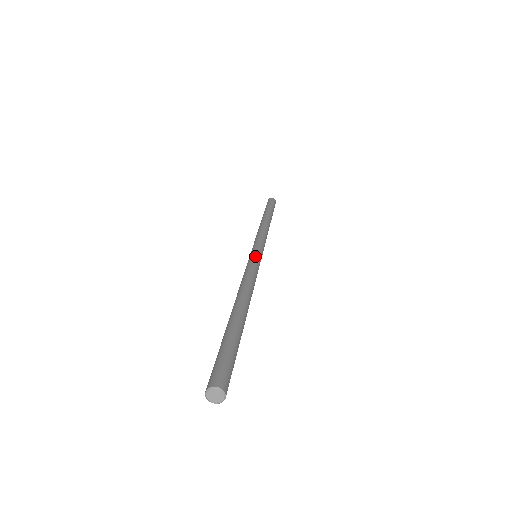
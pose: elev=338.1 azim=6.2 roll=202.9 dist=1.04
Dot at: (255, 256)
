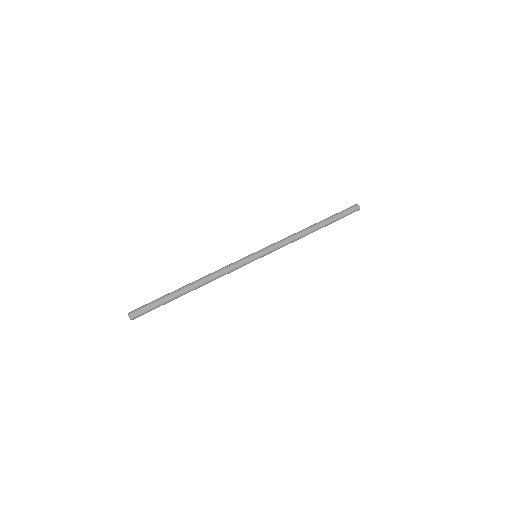
Dot at: (246, 256)
